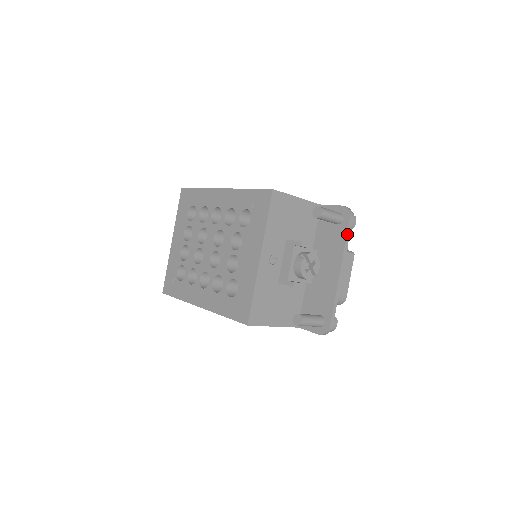
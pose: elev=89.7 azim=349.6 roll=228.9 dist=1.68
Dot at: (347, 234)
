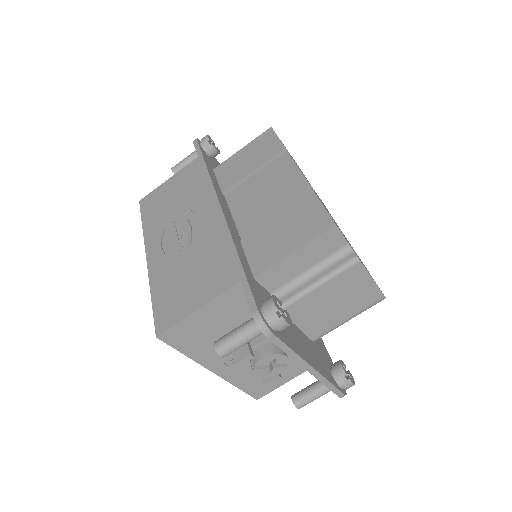
Dot at: (281, 348)
